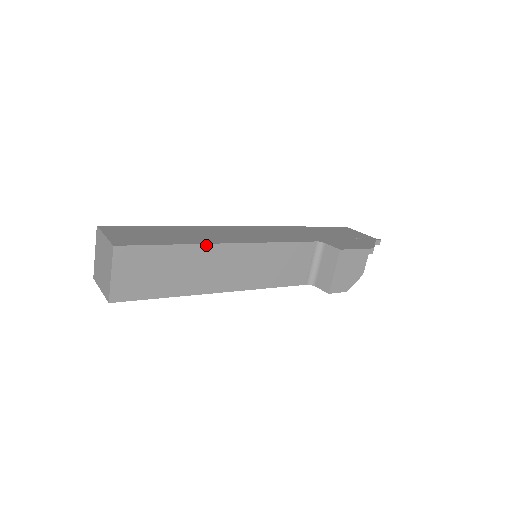
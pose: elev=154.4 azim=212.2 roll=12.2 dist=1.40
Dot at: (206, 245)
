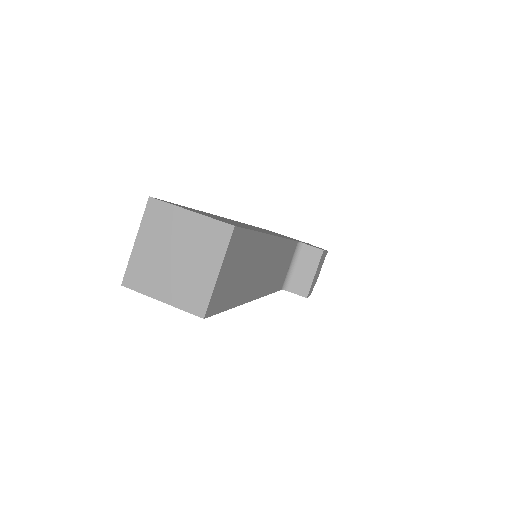
Dot at: (268, 236)
